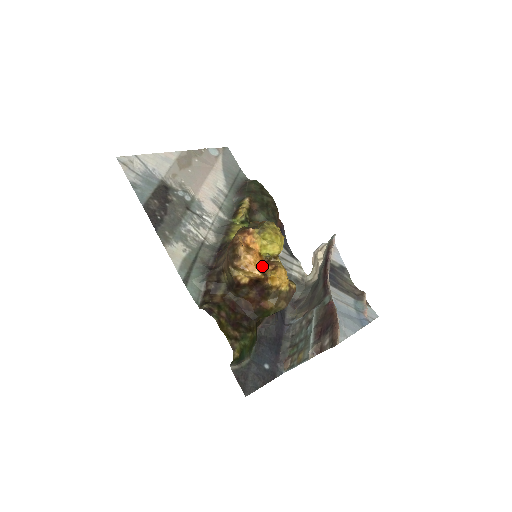
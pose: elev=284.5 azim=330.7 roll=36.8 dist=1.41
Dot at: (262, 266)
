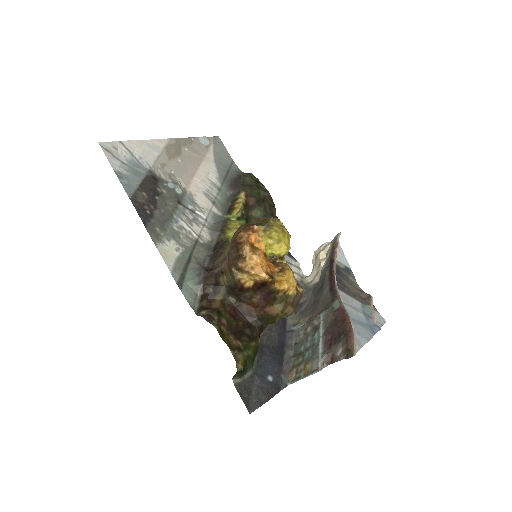
Dot at: (268, 268)
